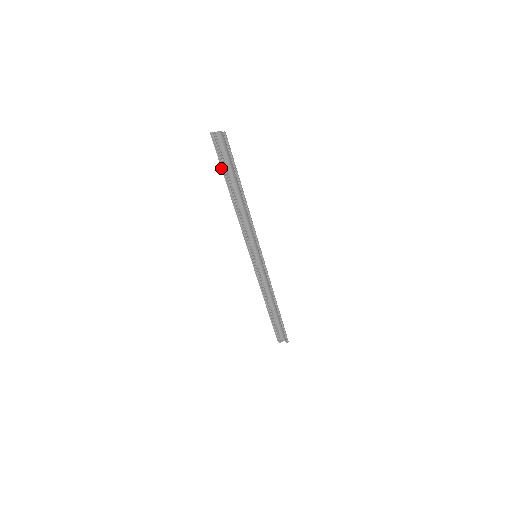
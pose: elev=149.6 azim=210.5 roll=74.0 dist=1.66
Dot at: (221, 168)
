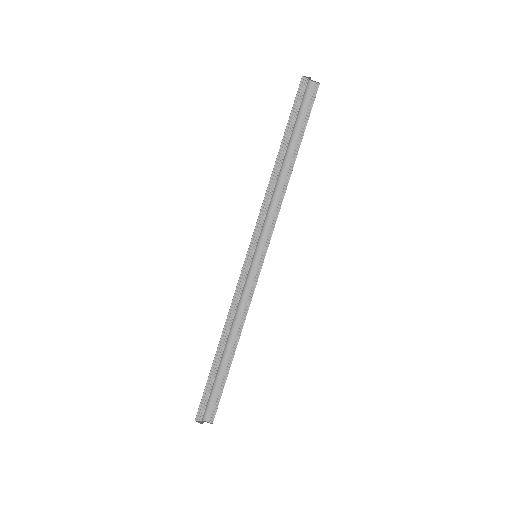
Dot at: occluded
